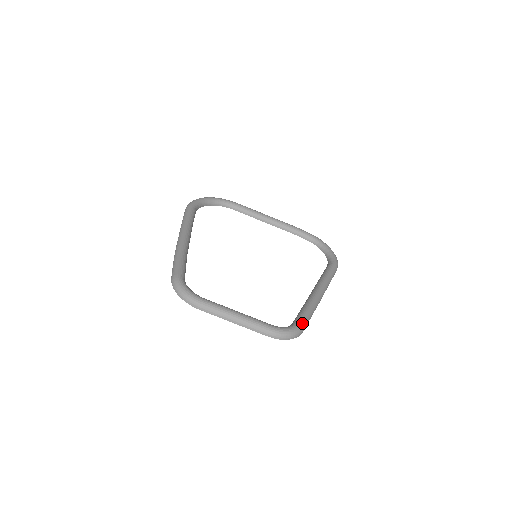
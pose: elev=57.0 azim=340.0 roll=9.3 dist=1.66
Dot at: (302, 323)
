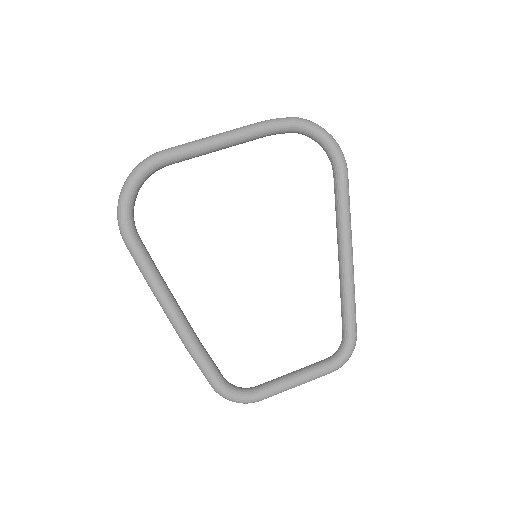
Dot at: (354, 333)
